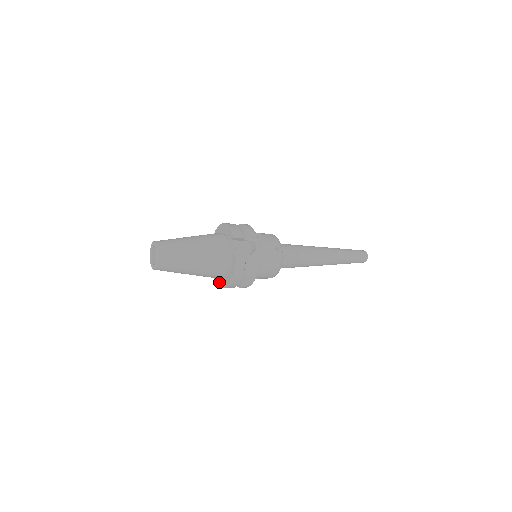
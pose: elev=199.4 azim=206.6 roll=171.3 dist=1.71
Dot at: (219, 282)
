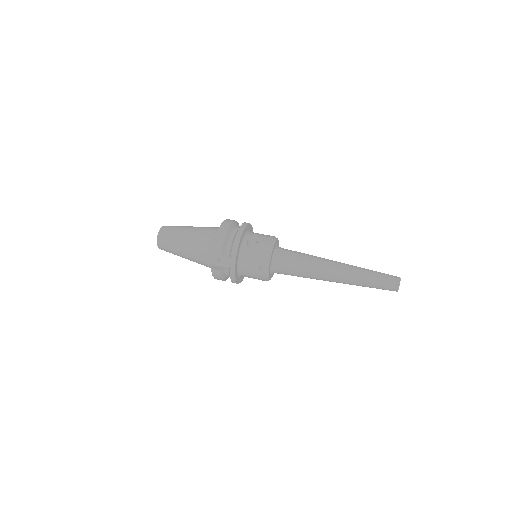
Dot at: occluded
